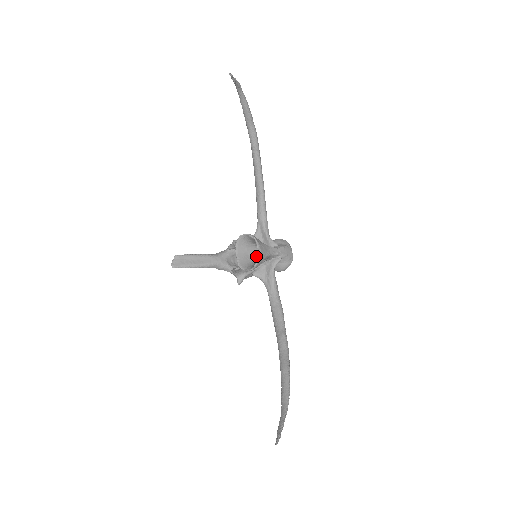
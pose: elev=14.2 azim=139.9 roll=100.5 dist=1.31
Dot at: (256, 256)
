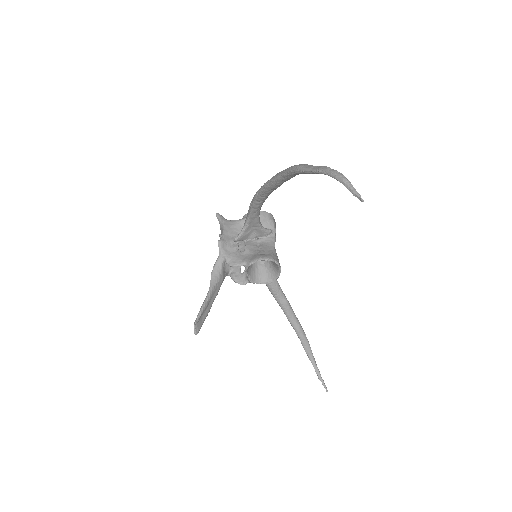
Dot at: occluded
